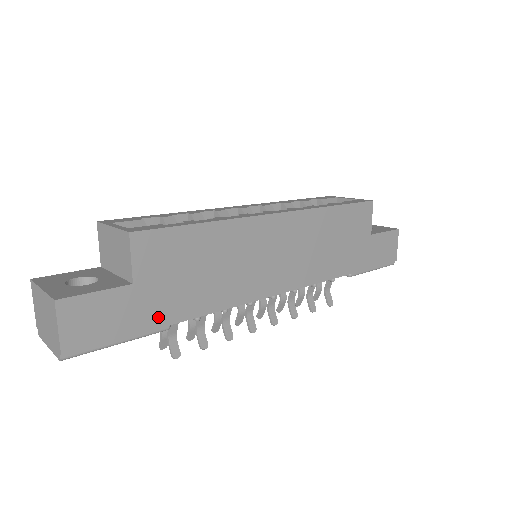
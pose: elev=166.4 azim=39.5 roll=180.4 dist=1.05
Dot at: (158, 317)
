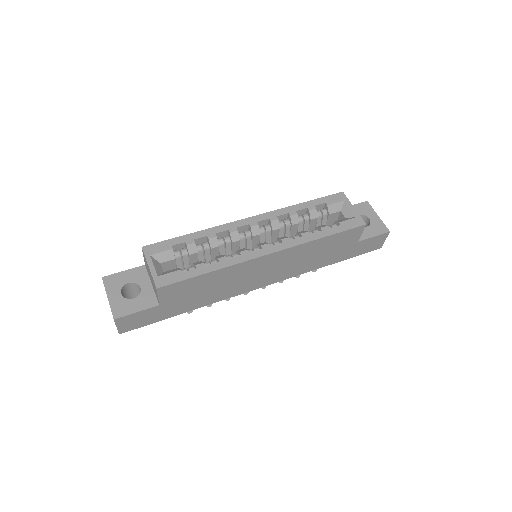
Dot at: (175, 312)
